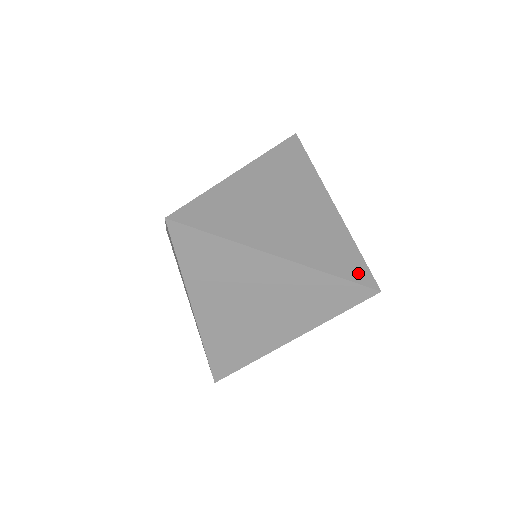
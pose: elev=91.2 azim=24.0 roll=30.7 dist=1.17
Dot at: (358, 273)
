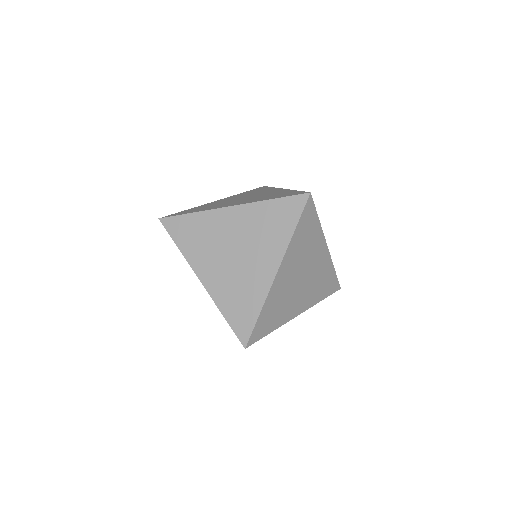
Dot at: (293, 194)
